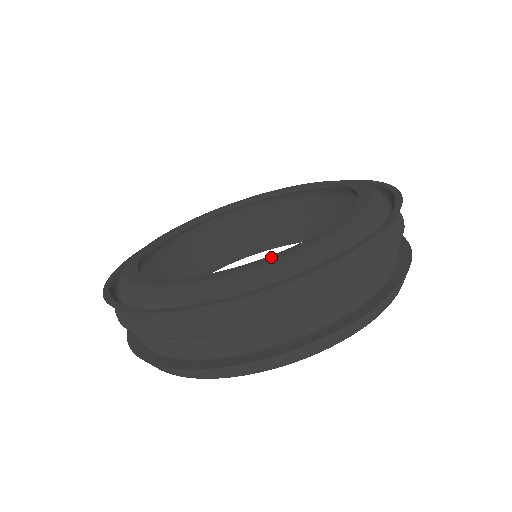
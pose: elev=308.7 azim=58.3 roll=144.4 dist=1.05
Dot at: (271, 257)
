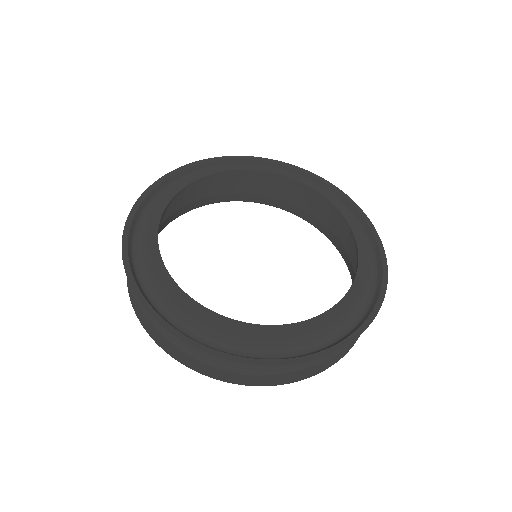
Dot at: (211, 314)
